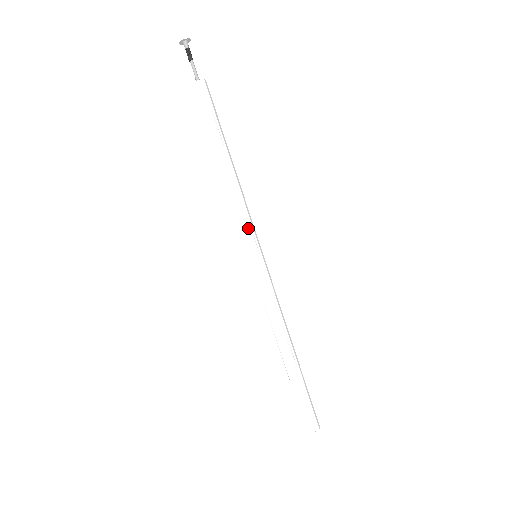
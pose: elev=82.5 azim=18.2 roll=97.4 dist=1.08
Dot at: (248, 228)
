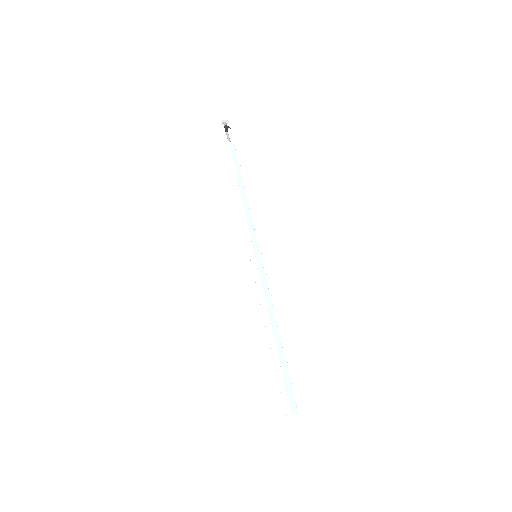
Dot at: (254, 234)
